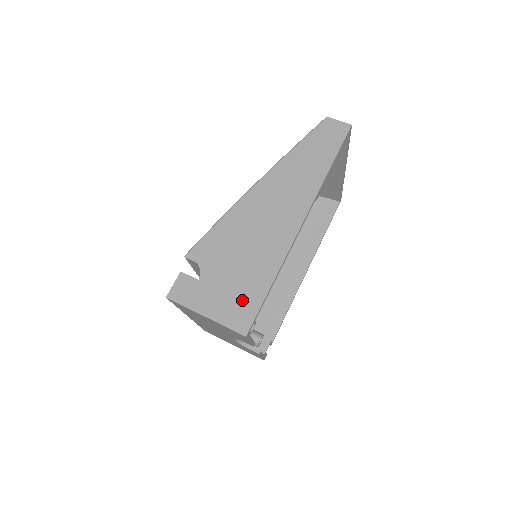
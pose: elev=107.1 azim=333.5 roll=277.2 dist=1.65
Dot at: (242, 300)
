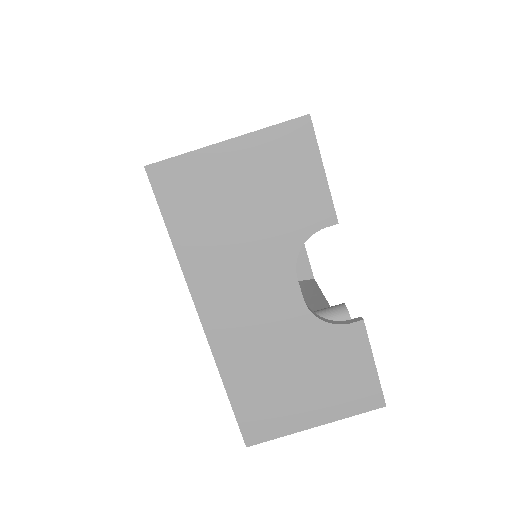
Dot at: occluded
